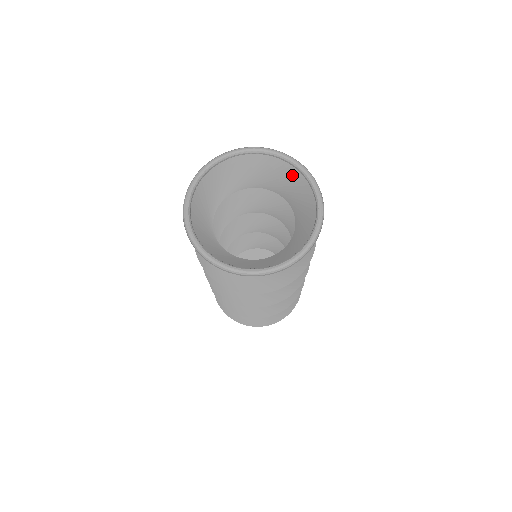
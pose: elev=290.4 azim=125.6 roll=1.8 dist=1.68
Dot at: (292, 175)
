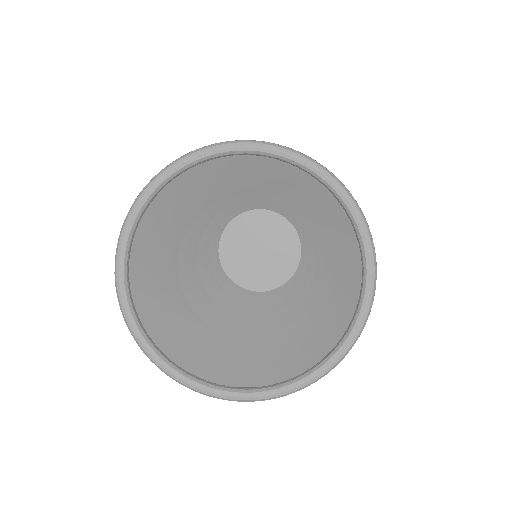
Dot at: (290, 177)
